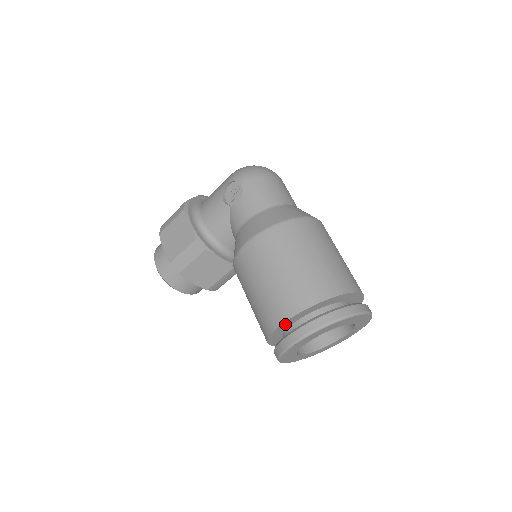
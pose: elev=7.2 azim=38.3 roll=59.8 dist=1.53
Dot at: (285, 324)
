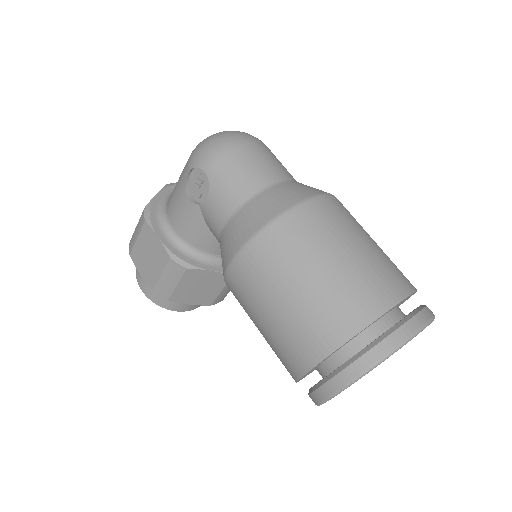
Dot at: (313, 368)
